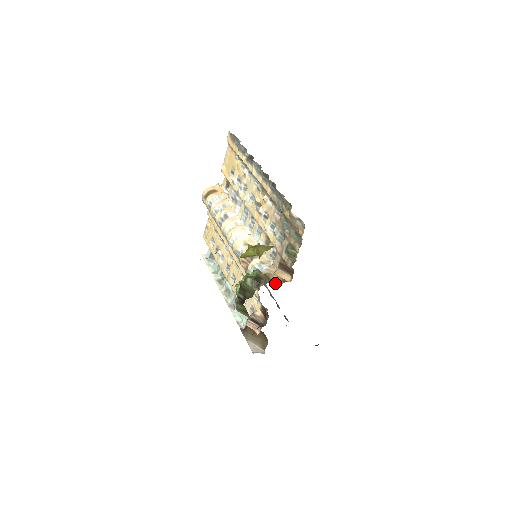
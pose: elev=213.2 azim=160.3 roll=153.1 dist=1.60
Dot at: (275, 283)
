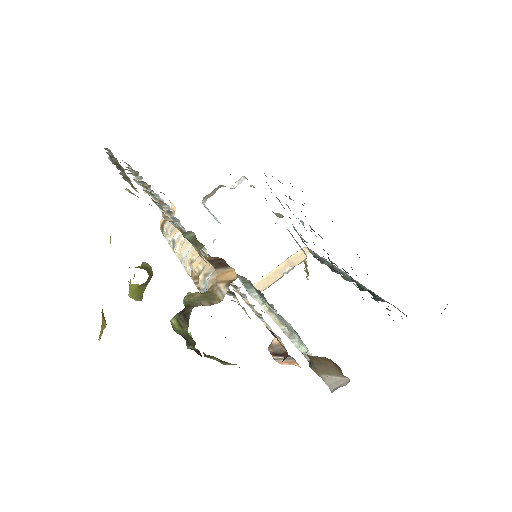
Dot at: (219, 296)
